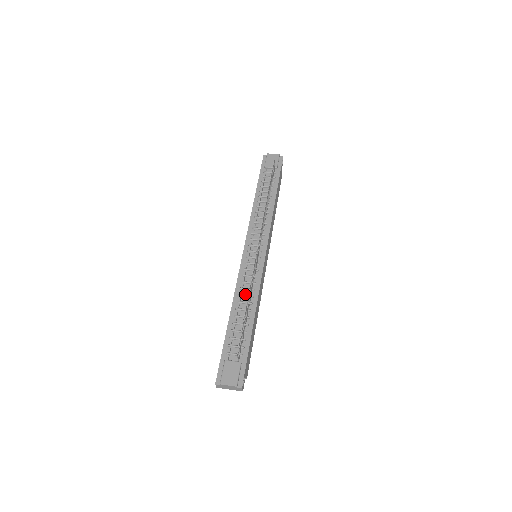
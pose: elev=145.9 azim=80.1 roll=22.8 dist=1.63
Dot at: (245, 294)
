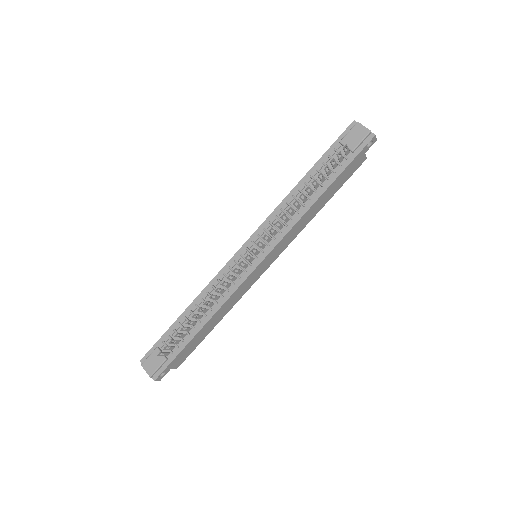
Dot at: occluded
